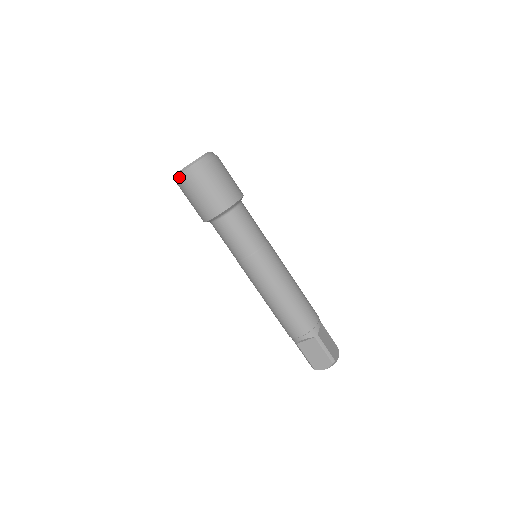
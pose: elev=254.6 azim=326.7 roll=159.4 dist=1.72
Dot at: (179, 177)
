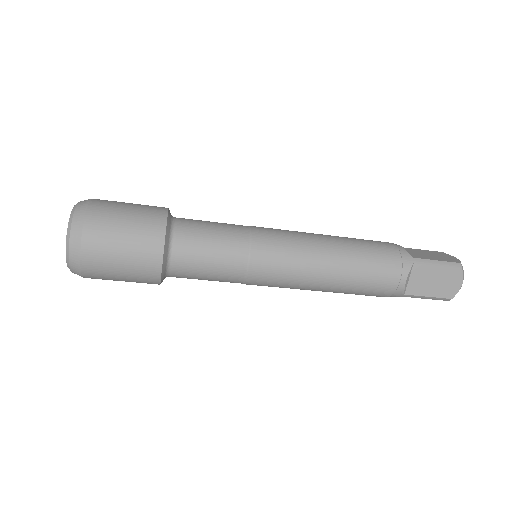
Dot at: occluded
